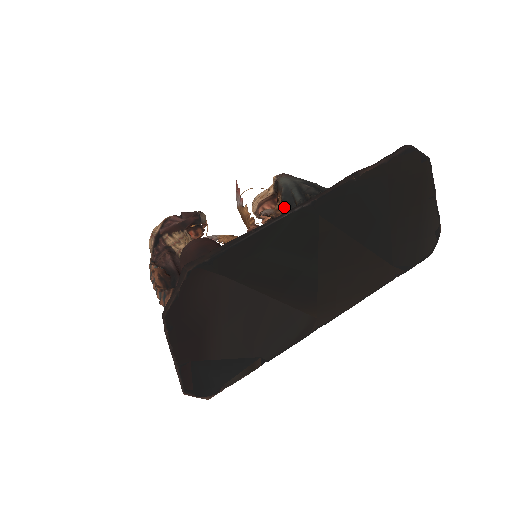
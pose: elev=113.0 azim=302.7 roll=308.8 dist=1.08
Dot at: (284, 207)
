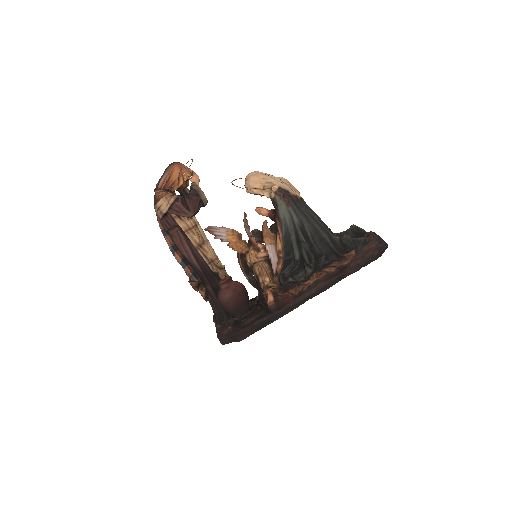
Dot at: (285, 257)
